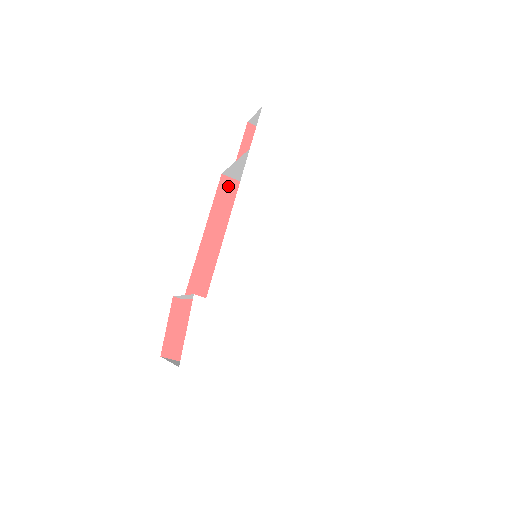
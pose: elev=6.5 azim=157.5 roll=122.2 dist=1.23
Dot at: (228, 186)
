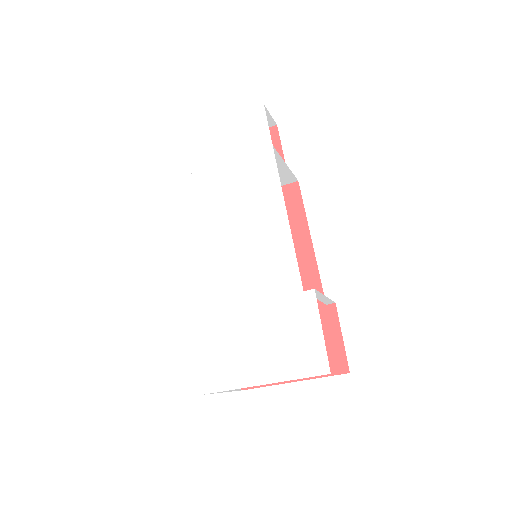
Dot at: occluded
